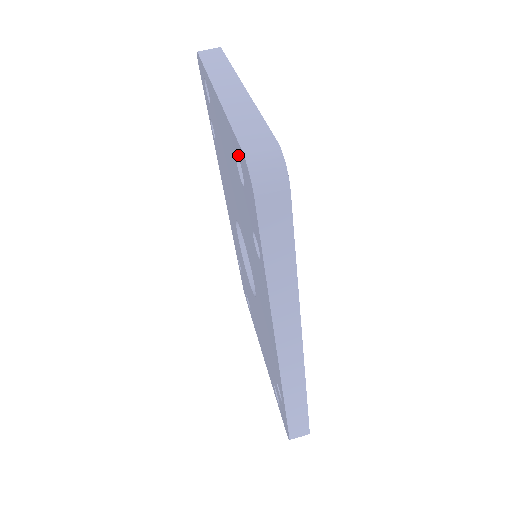
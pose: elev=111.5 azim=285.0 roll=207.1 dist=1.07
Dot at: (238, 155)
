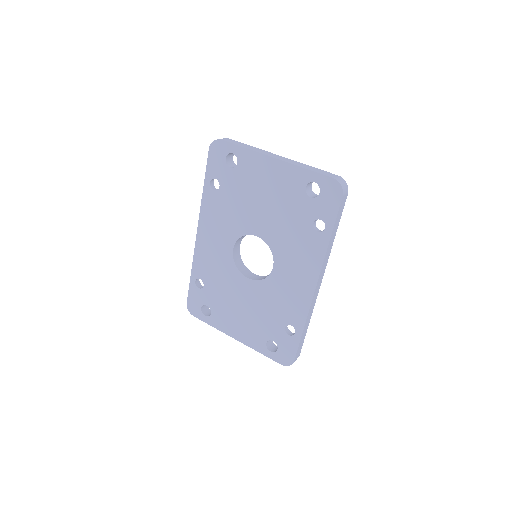
Dot at: (318, 183)
